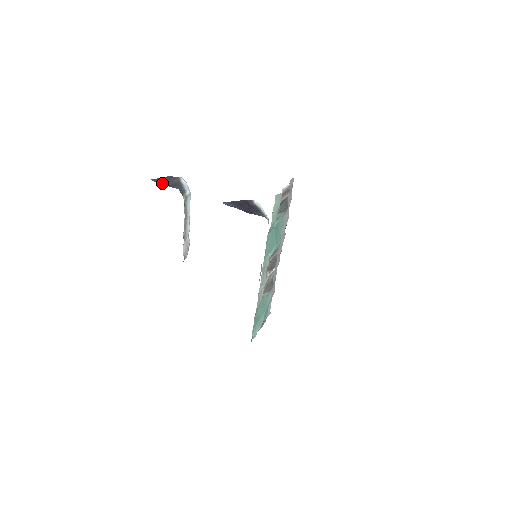
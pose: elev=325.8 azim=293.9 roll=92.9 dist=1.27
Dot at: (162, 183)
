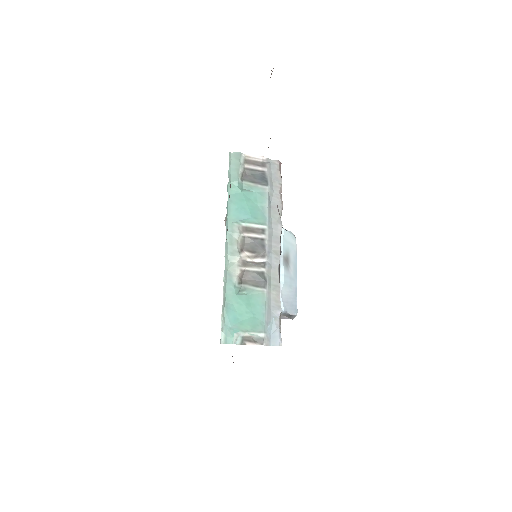
Dot at: occluded
